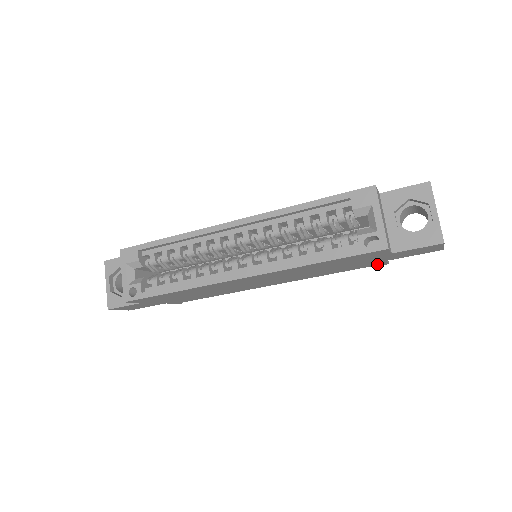
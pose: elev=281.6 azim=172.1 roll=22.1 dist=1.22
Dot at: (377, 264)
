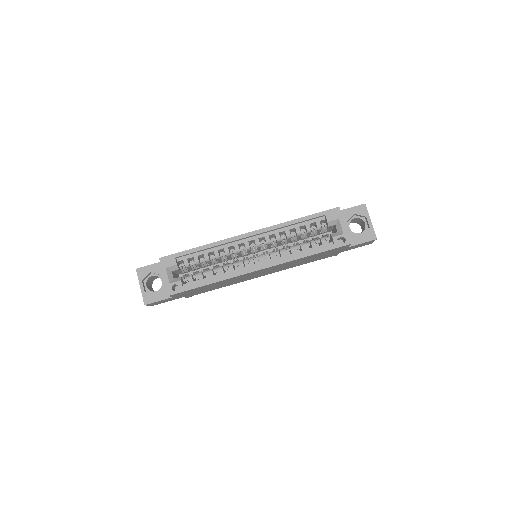
Dot at: occluded
